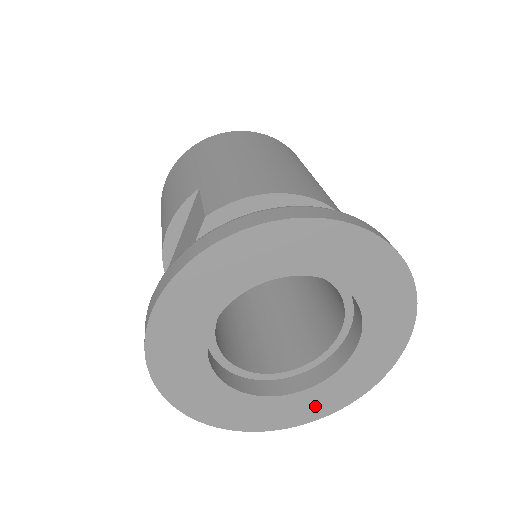
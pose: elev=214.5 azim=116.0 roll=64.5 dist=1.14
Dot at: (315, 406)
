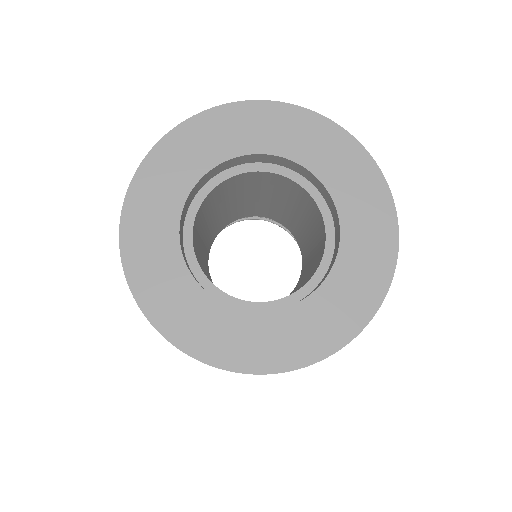
Dot at: (334, 320)
